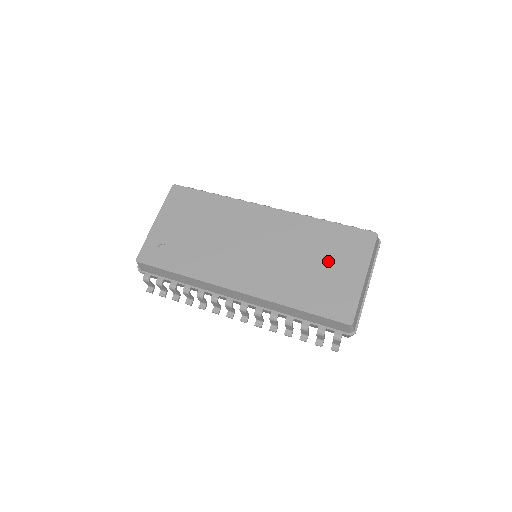
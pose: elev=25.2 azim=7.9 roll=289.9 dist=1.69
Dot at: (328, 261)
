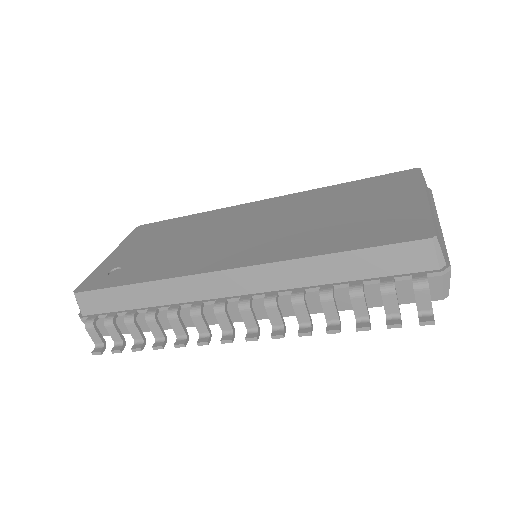
Dot at: (361, 204)
